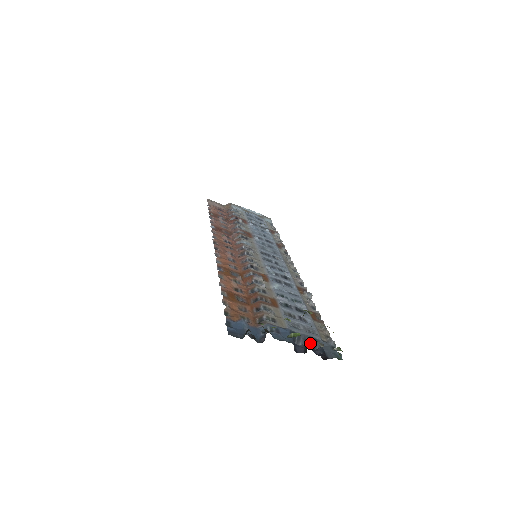
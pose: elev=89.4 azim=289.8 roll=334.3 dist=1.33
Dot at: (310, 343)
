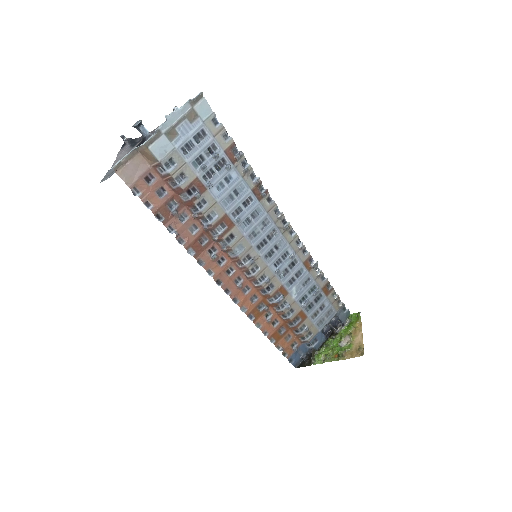
Dot at: (335, 332)
